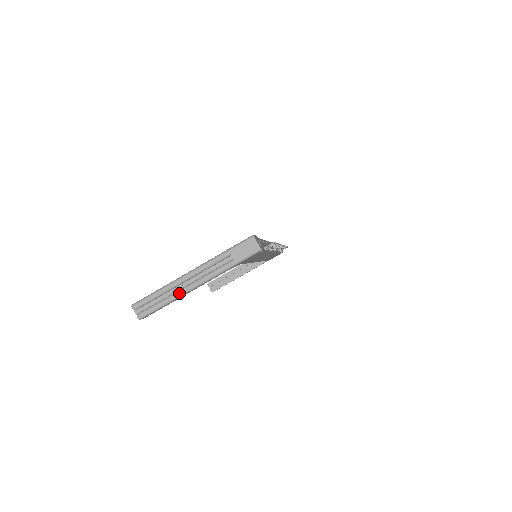
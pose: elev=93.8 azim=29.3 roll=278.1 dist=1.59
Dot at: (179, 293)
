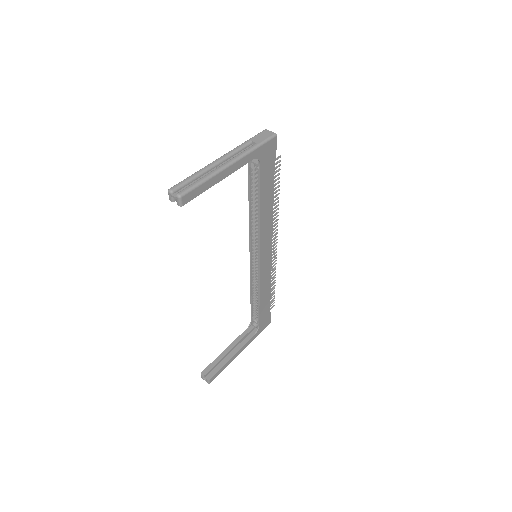
Dot at: (215, 170)
